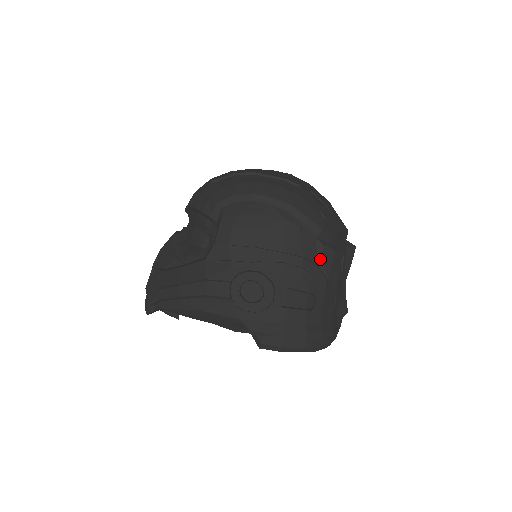
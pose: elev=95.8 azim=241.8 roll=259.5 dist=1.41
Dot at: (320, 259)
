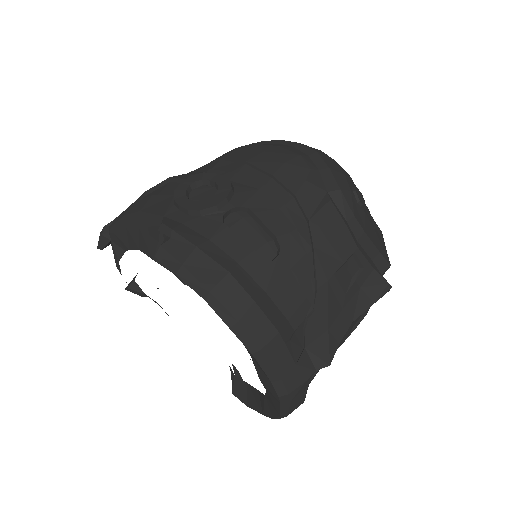
Dot at: (317, 215)
